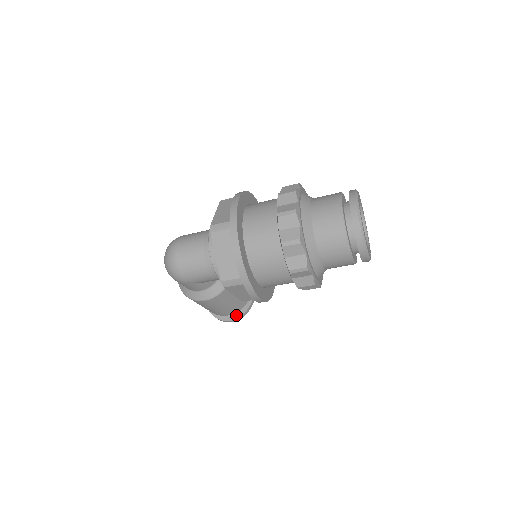
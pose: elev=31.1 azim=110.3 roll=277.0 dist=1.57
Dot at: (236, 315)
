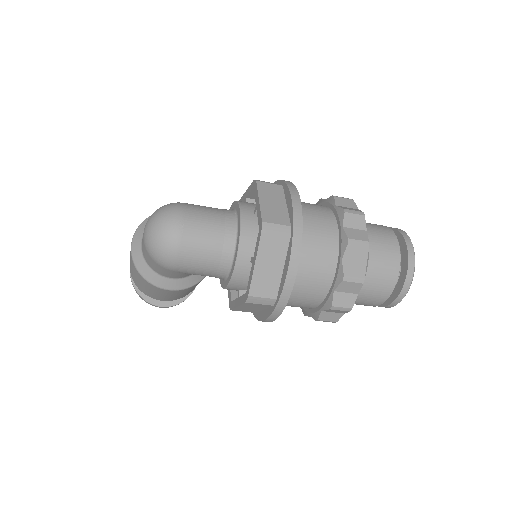
Dot at: (171, 302)
